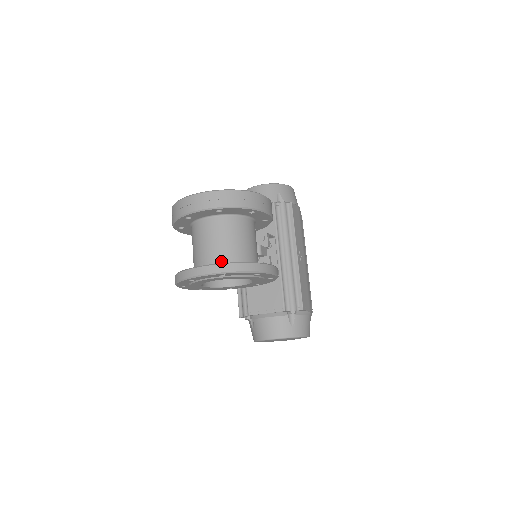
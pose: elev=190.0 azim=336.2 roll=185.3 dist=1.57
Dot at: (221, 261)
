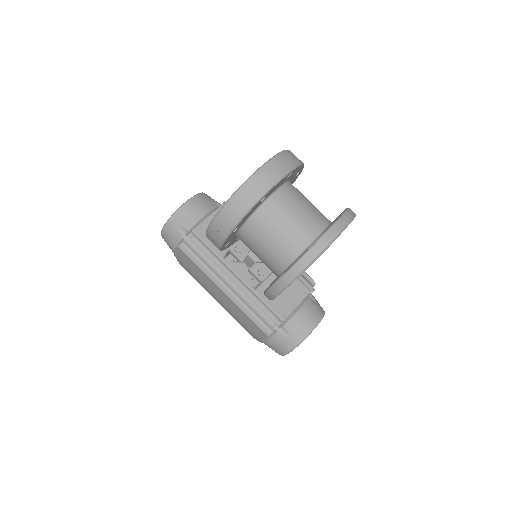
Dot at: (322, 224)
